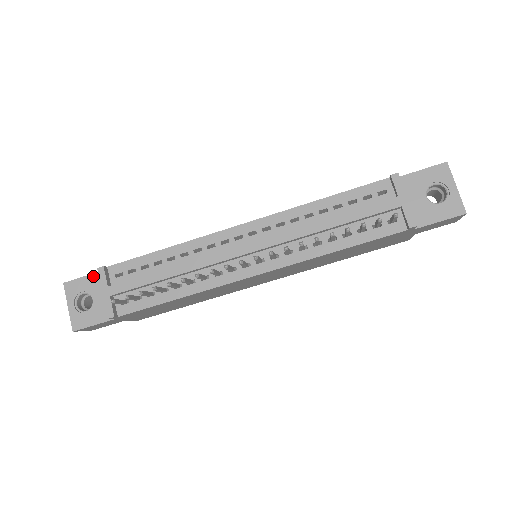
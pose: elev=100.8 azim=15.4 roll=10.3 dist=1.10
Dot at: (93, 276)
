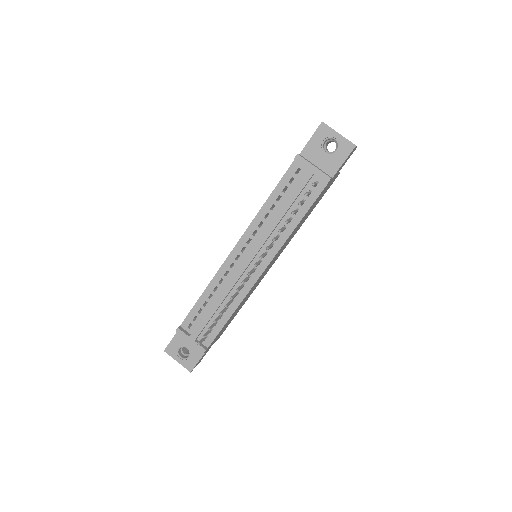
Dot at: (176, 336)
